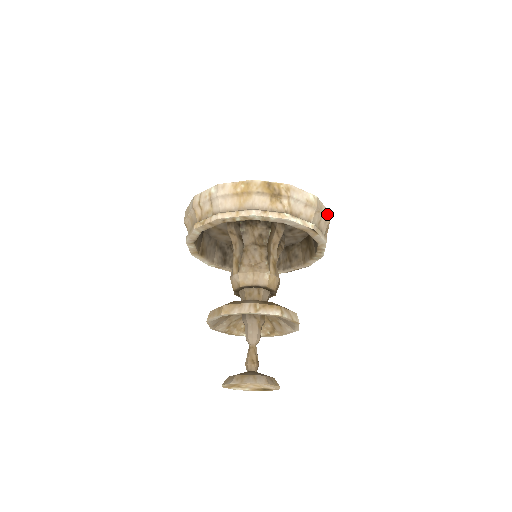
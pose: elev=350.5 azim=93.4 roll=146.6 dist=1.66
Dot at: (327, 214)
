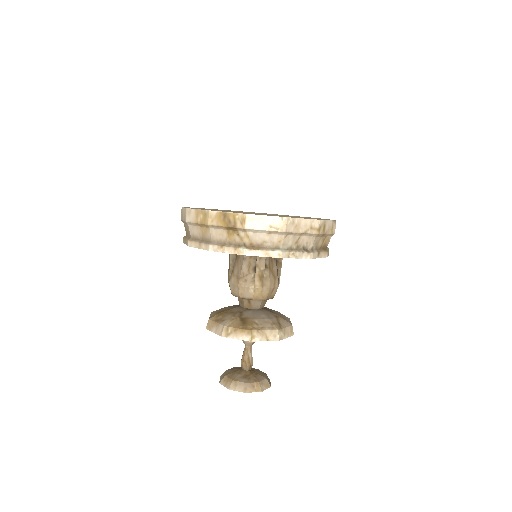
Dot at: (313, 225)
